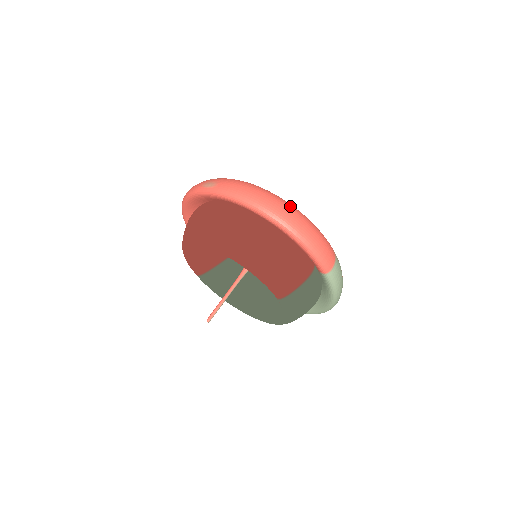
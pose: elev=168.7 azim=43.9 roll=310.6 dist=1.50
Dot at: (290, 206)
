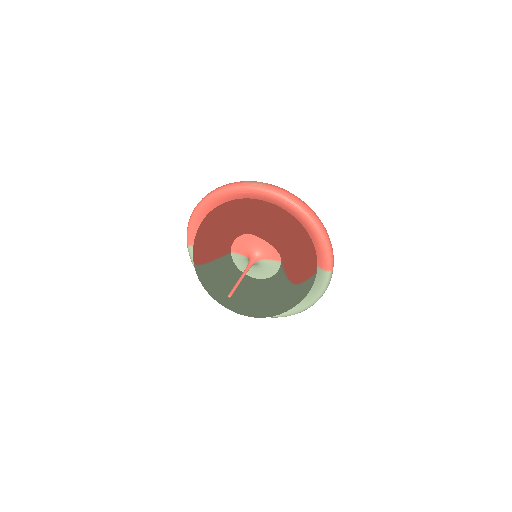
Dot at: occluded
